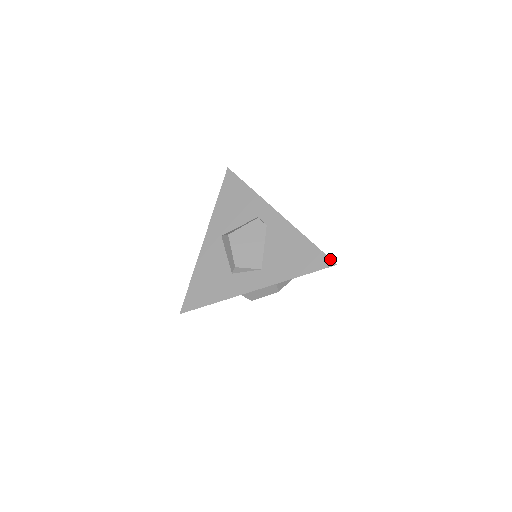
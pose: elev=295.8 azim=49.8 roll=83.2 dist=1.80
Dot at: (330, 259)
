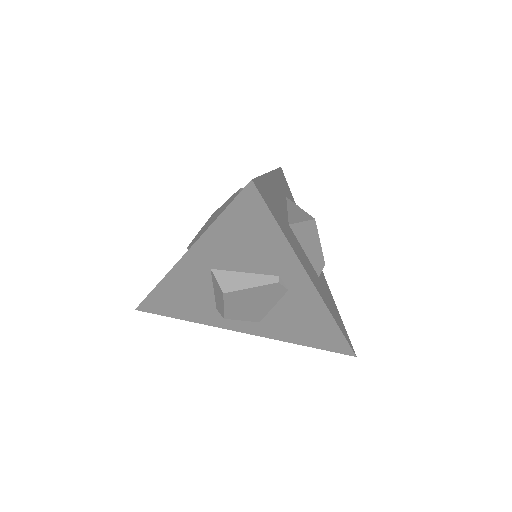
Dot at: (352, 351)
